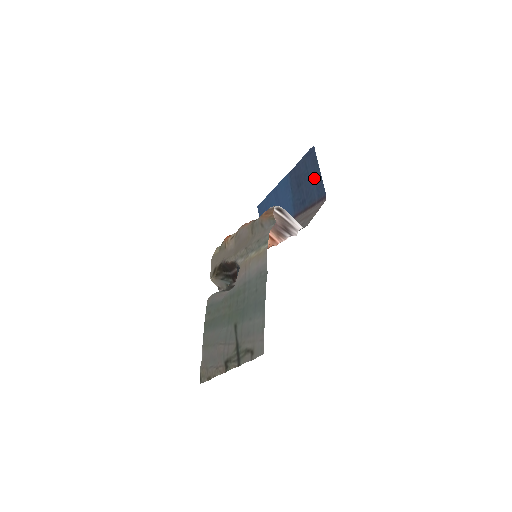
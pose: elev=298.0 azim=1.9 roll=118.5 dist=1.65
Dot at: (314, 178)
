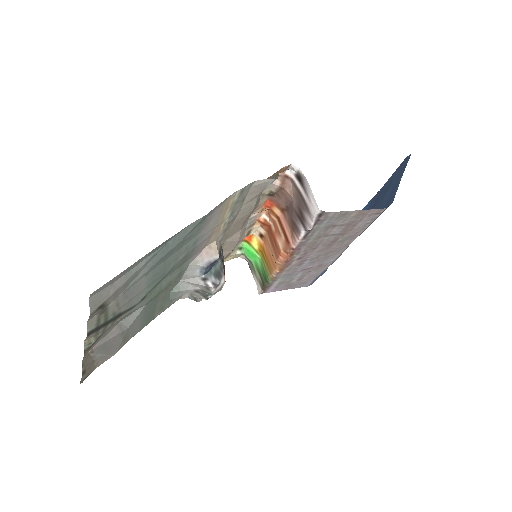
Dot at: (391, 190)
